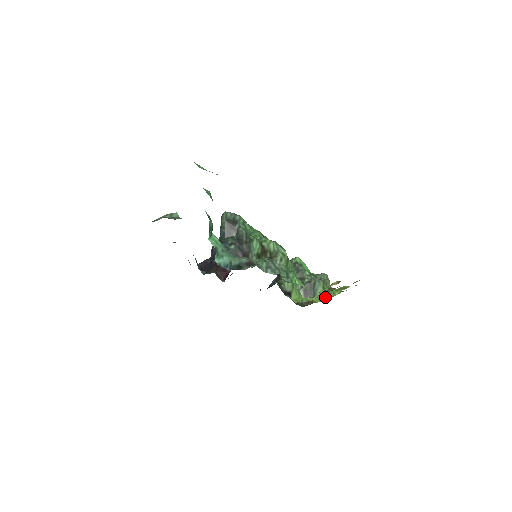
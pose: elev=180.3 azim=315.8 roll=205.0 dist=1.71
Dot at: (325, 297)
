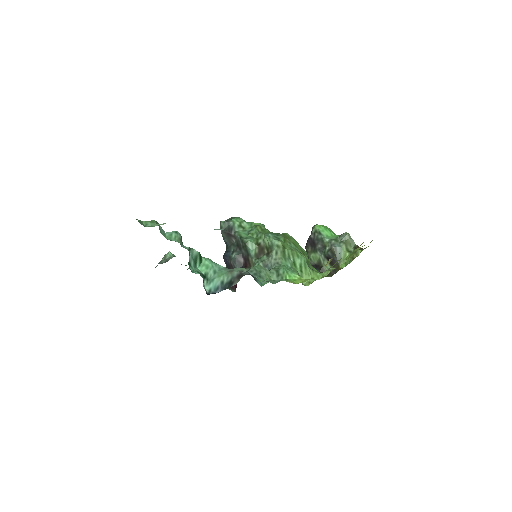
Dot at: (349, 260)
